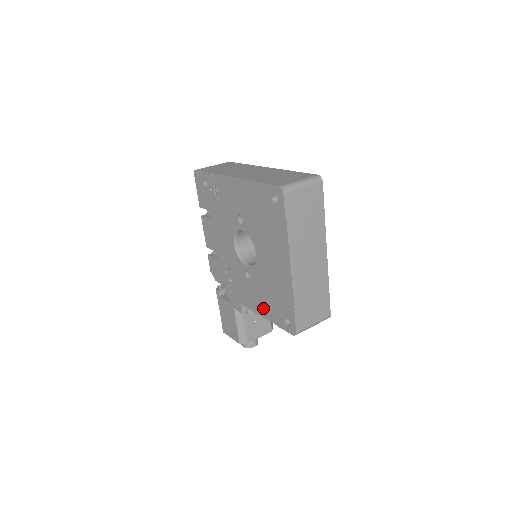
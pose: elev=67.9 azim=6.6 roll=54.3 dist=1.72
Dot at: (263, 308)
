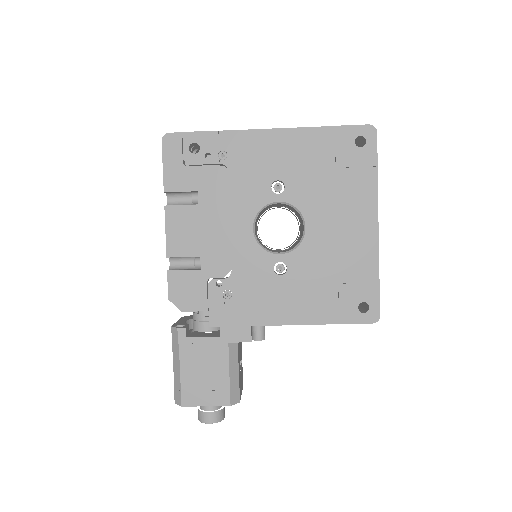
Dot at: (309, 309)
